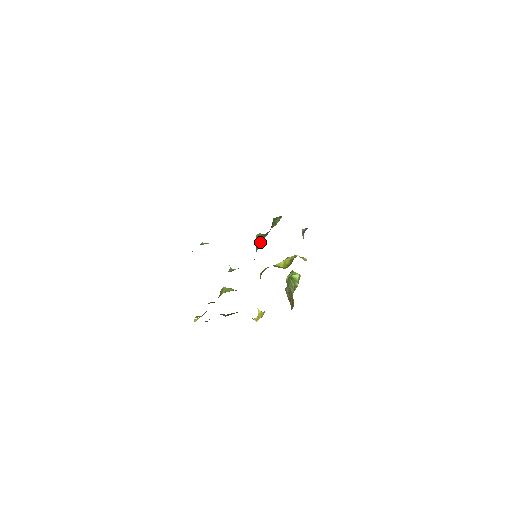
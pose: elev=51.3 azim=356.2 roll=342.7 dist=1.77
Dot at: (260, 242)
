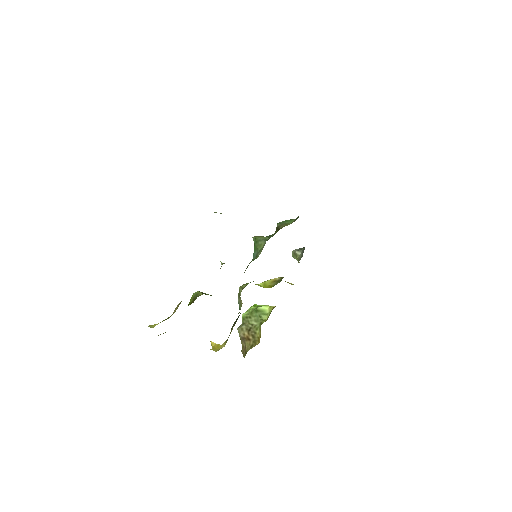
Dot at: (266, 240)
